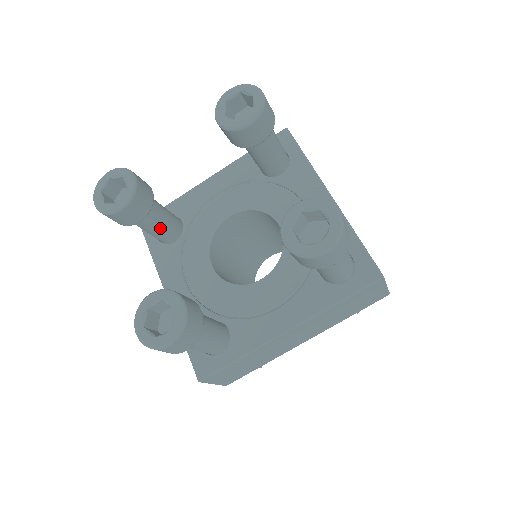
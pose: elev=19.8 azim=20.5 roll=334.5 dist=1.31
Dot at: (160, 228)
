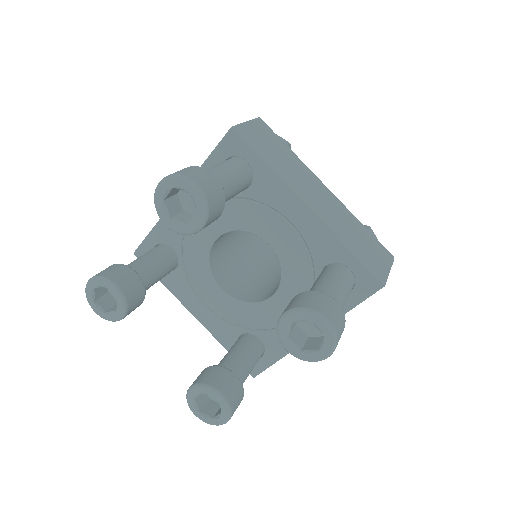
Dot at: (159, 279)
